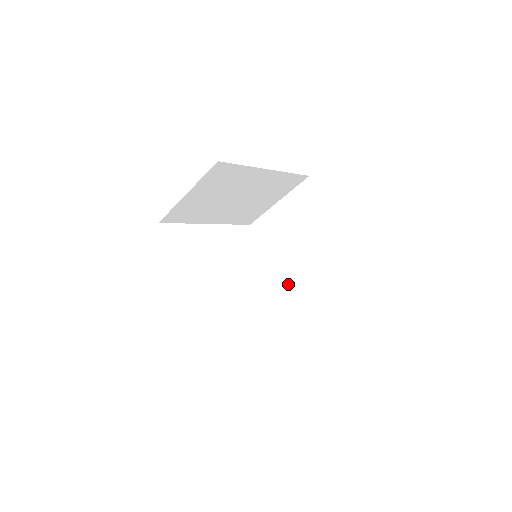
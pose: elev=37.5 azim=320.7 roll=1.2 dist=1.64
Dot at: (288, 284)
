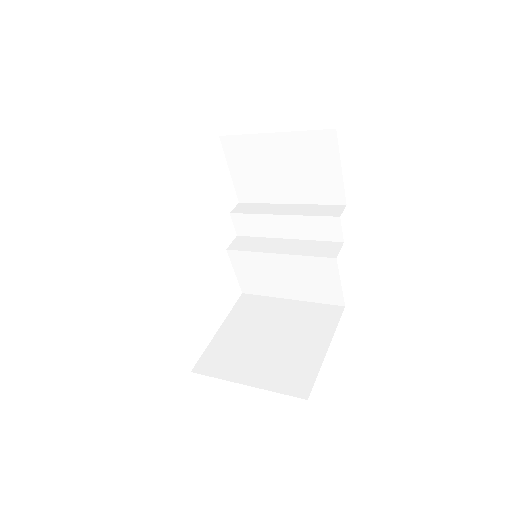
Dot at: (278, 263)
